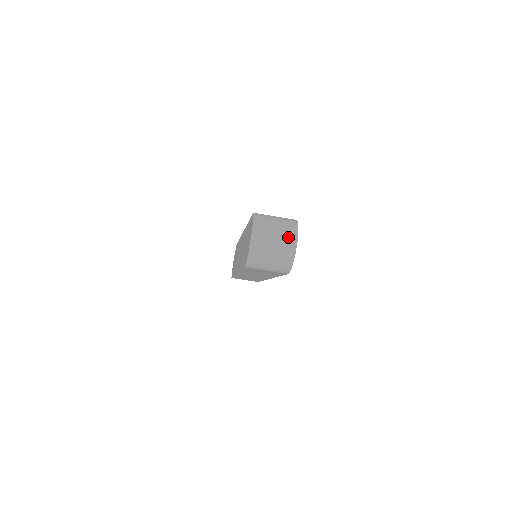
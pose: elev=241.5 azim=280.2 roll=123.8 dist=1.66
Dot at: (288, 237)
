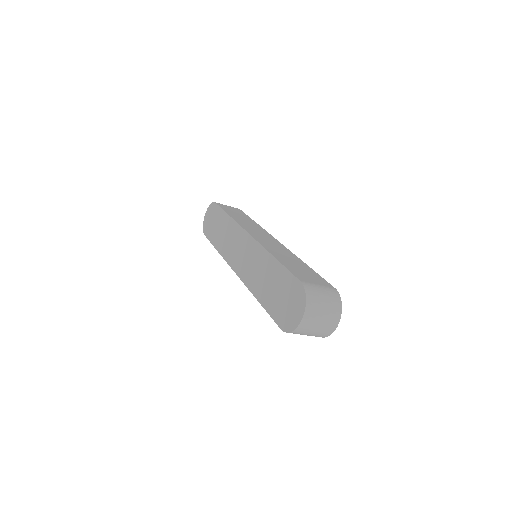
Dot at: (333, 318)
